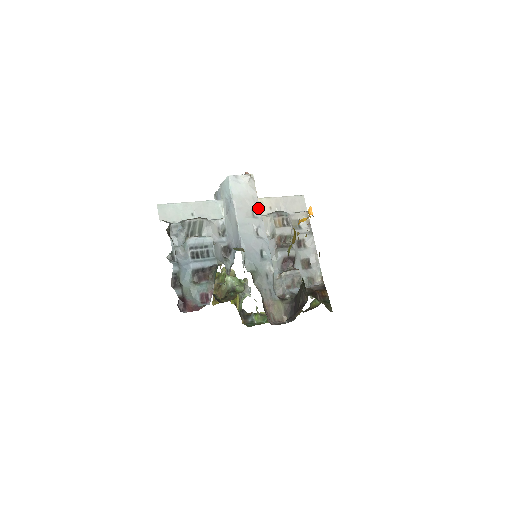
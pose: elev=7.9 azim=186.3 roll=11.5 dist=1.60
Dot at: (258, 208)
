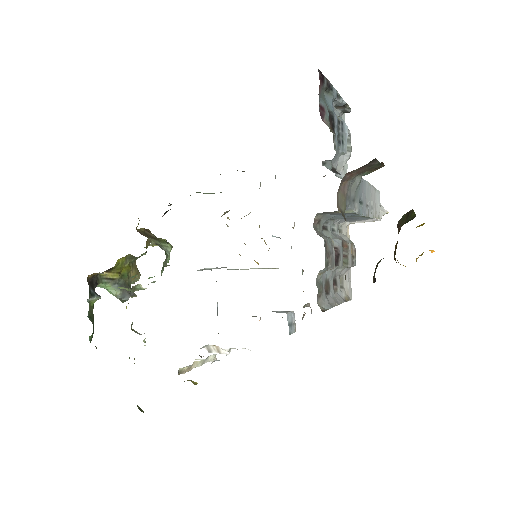
Dot at: (374, 215)
